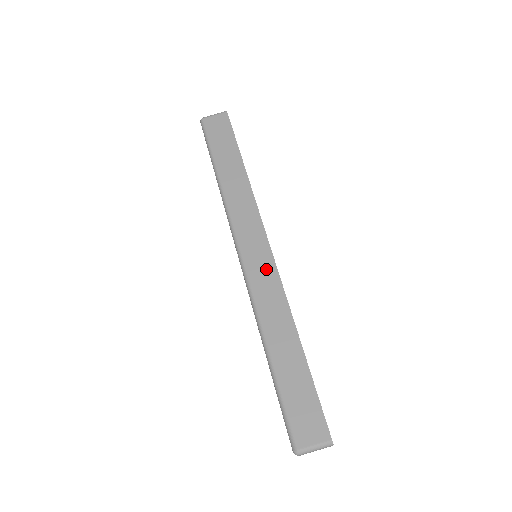
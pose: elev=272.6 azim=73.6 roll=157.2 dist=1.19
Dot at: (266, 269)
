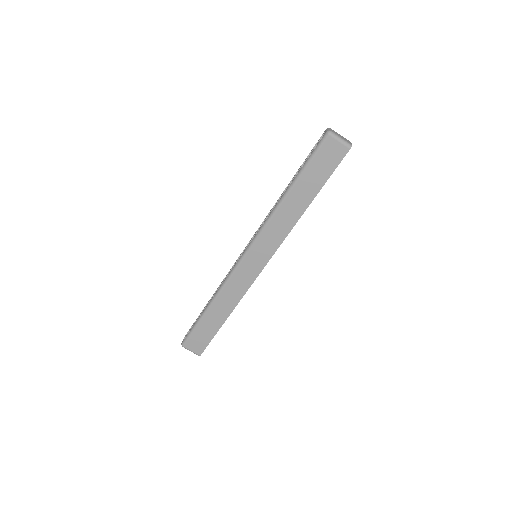
Dot at: (250, 274)
